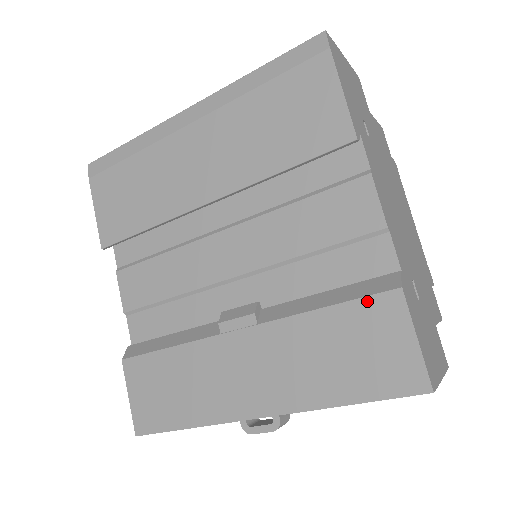
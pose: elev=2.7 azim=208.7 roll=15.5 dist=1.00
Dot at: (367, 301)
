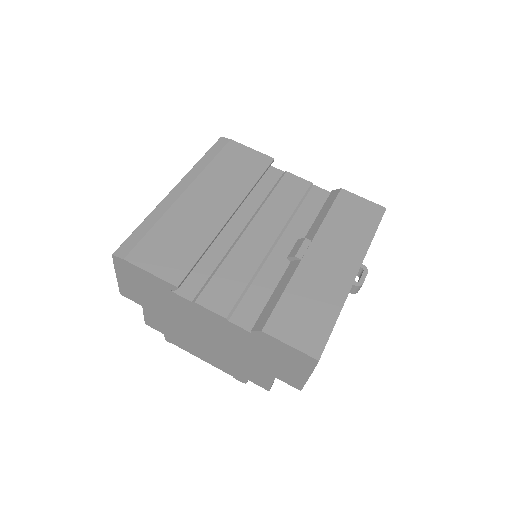
Dot at: (338, 200)
